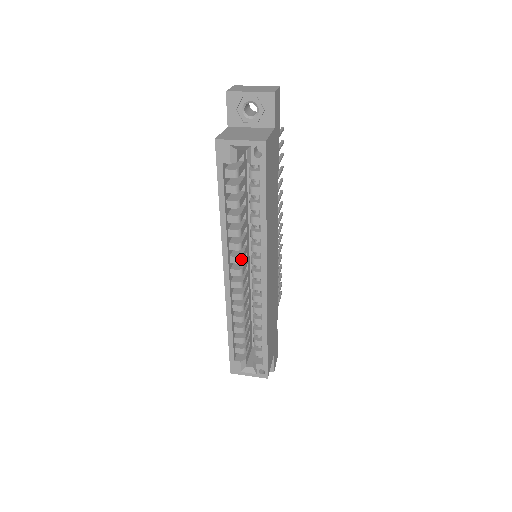
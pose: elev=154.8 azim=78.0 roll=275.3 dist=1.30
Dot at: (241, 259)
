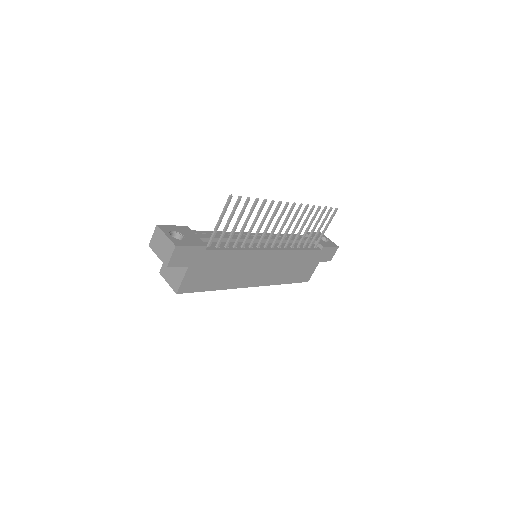
Dot at: occluded
